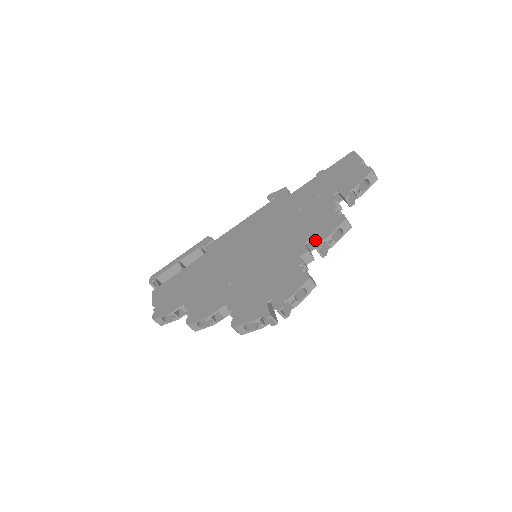
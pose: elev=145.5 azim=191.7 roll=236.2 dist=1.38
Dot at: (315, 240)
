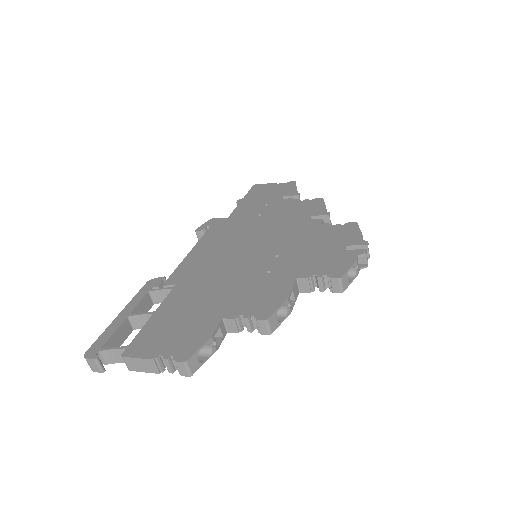
Dot at: (318, 213)
